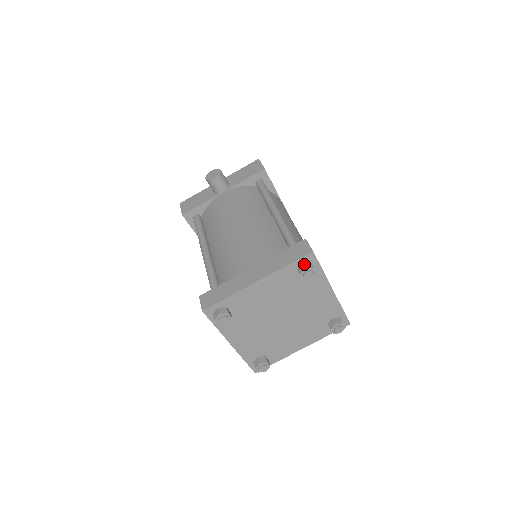
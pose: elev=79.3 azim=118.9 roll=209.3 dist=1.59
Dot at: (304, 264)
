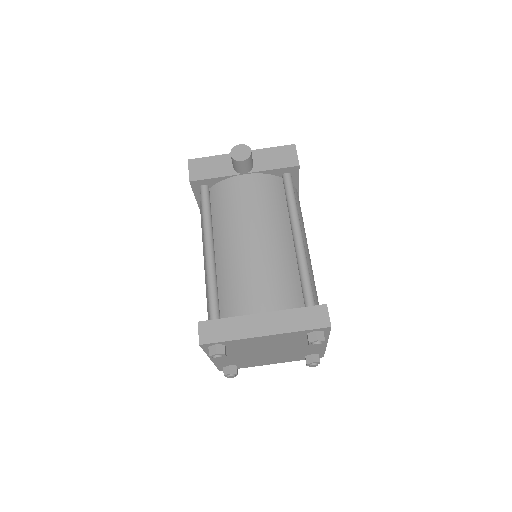
Dot at: (317, 334)
